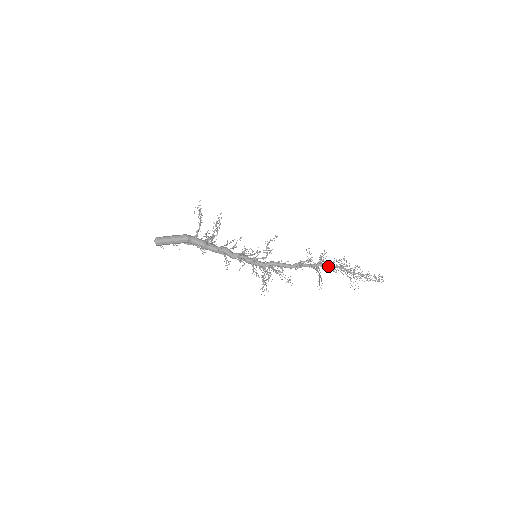
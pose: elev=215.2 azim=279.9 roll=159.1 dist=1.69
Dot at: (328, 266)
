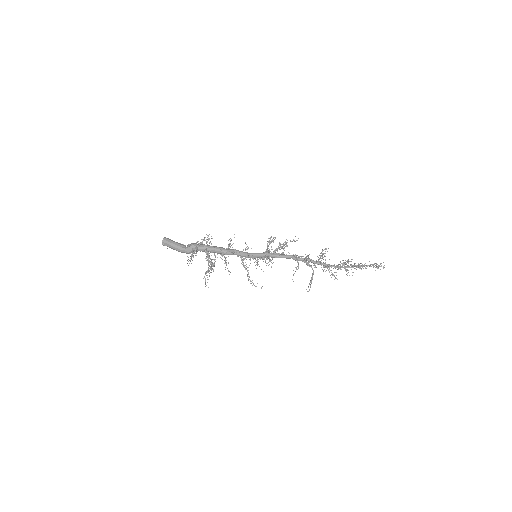
Dot at: occluded
